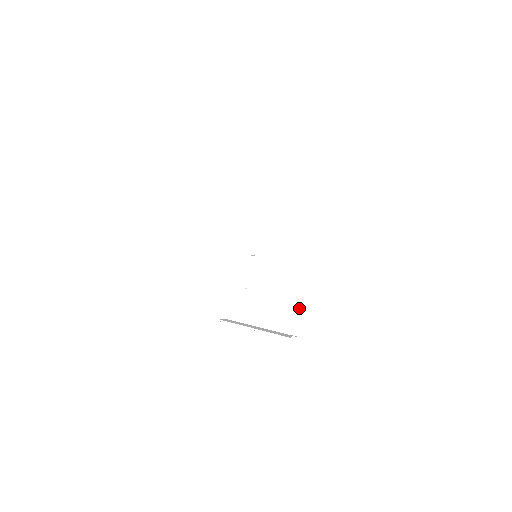
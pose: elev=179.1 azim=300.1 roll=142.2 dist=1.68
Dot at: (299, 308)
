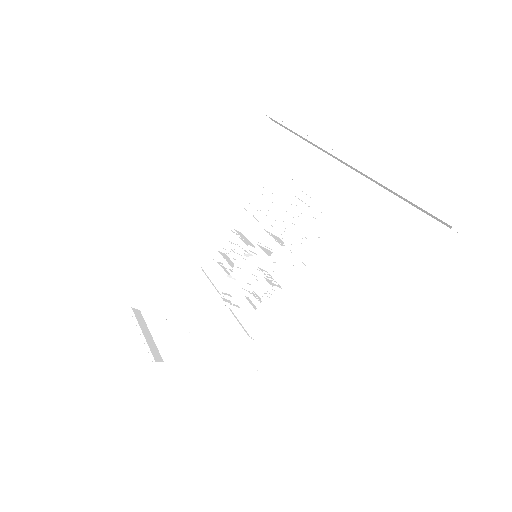
Dot at: (342, 328)
